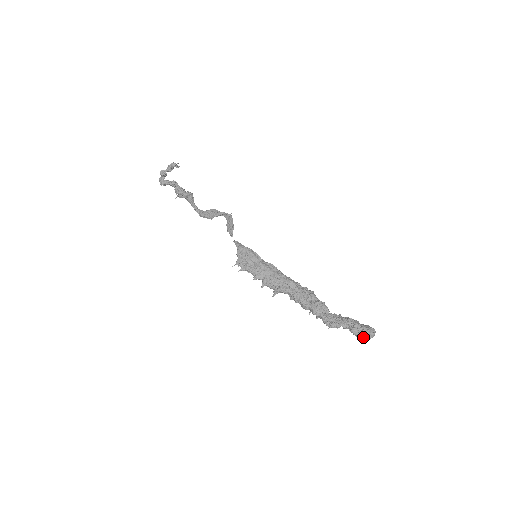
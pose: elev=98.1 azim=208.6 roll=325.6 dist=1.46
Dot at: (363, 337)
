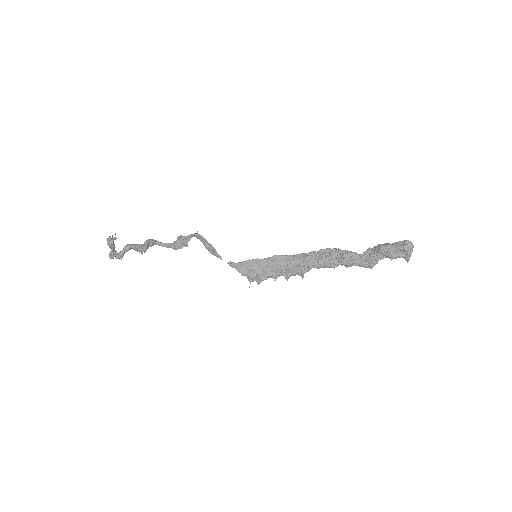
Dot at: (406, 257)
